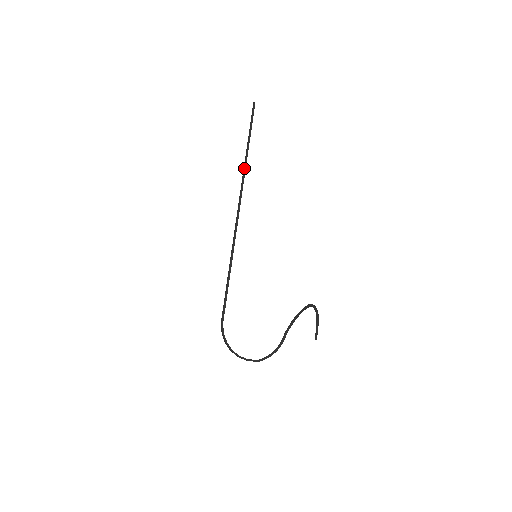
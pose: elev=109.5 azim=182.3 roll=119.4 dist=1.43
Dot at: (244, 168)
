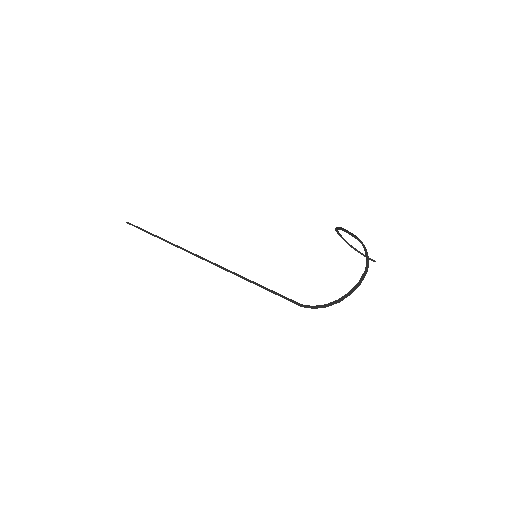
Dot at: occluded
